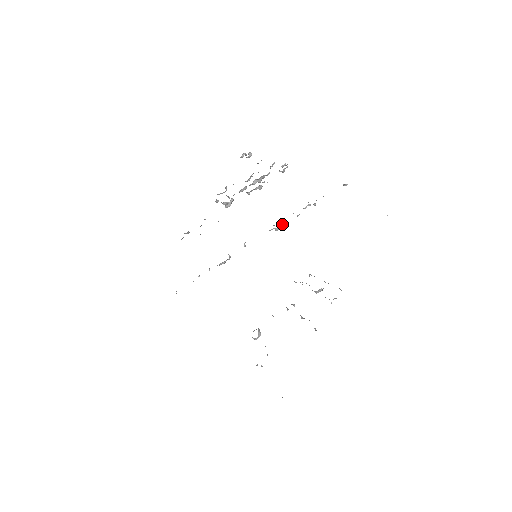
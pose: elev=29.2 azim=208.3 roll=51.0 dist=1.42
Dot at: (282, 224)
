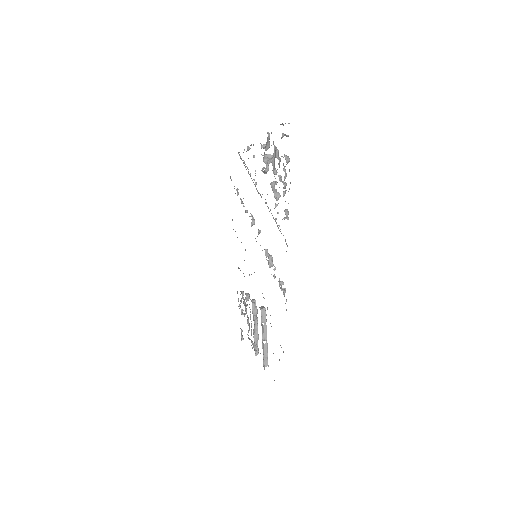
Dot at: (268, 264)
